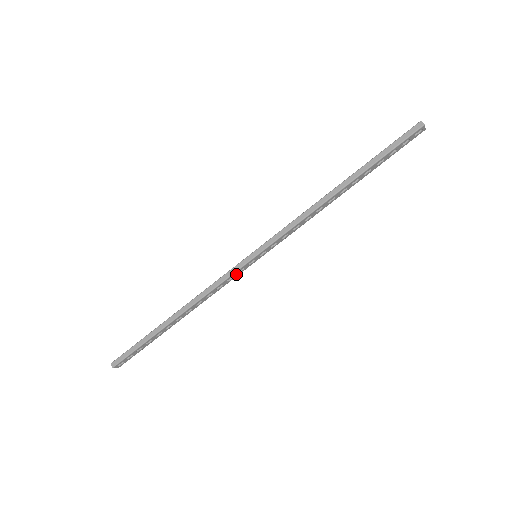
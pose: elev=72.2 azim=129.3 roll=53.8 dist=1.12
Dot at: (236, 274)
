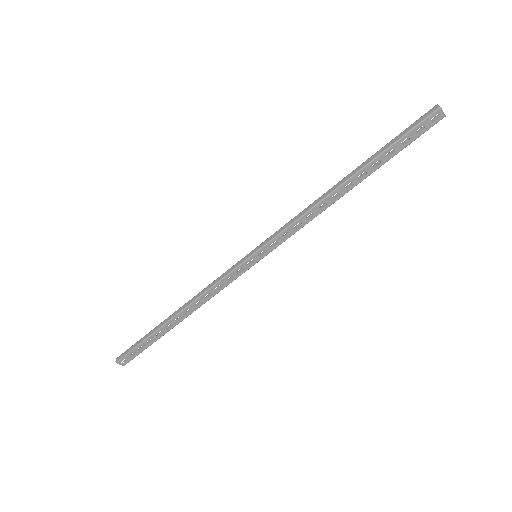
Dot at: (235, 274)
